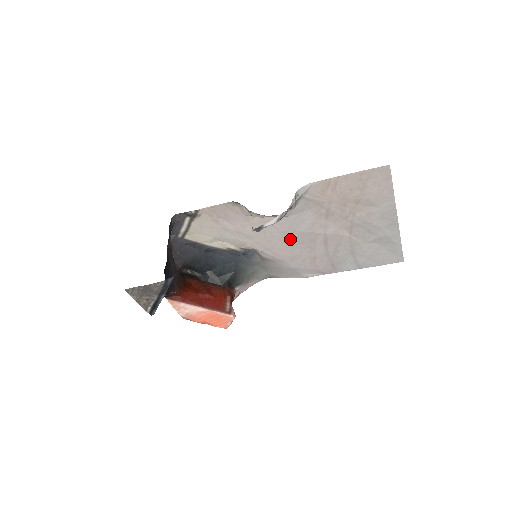
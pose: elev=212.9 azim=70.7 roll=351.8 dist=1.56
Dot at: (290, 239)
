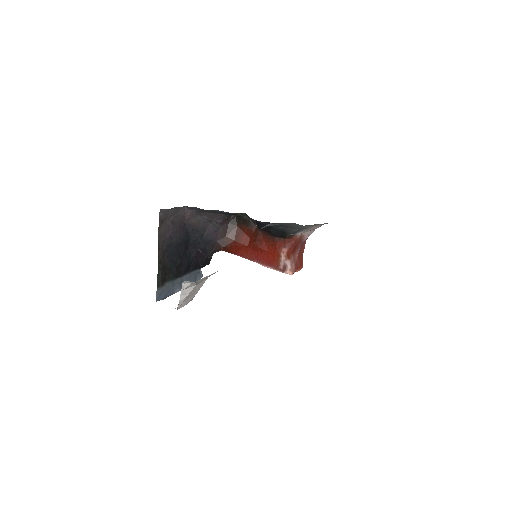
Dot at: occluded
